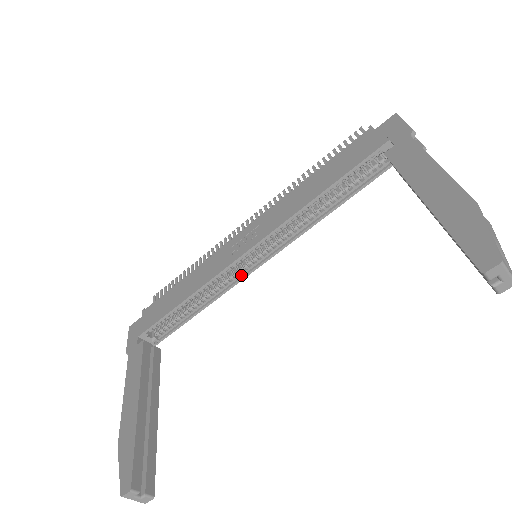
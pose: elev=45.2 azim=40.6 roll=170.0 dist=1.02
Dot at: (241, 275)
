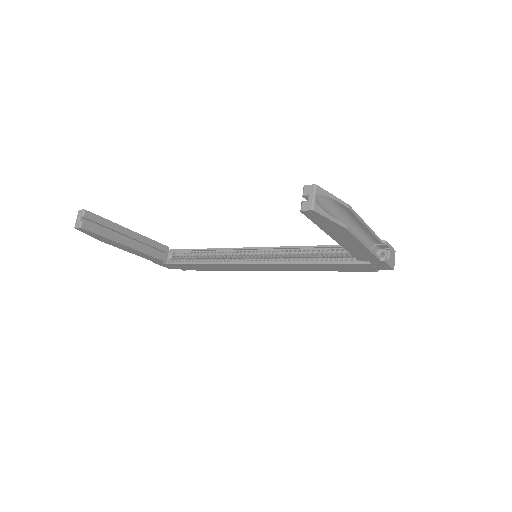
Dot at: (239, 262)
